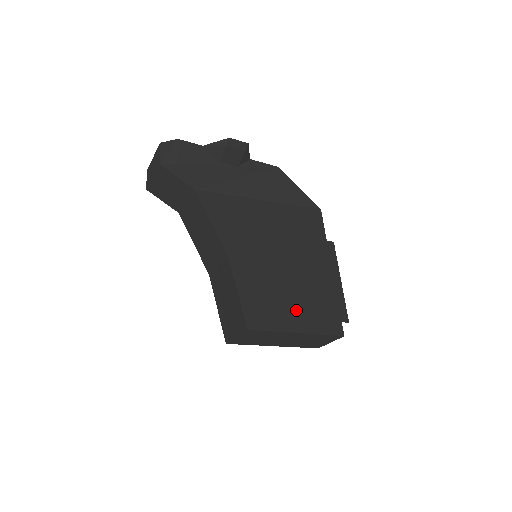
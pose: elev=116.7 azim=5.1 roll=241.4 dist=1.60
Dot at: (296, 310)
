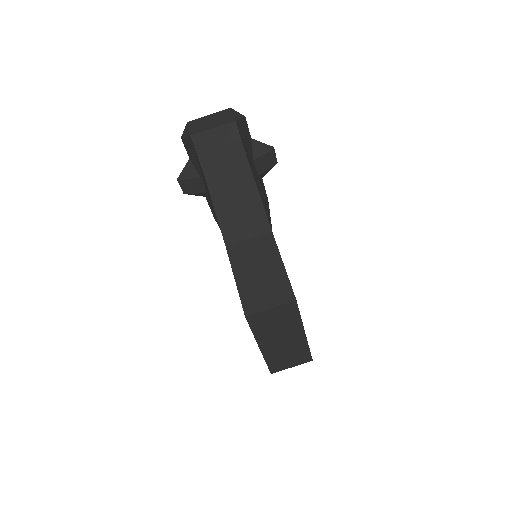
Dot at: occluded
